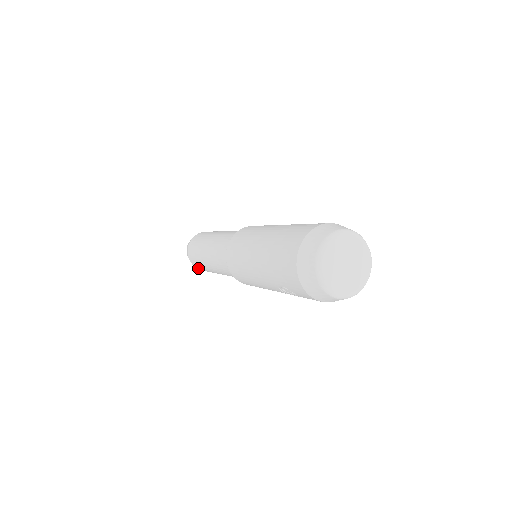
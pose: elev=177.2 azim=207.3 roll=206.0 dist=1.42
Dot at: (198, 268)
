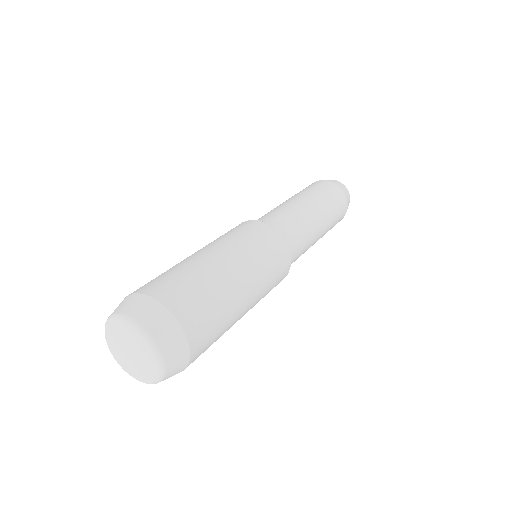
Dot at: occluded
